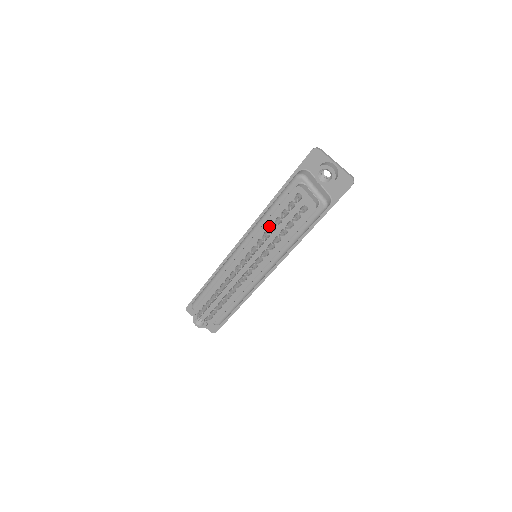
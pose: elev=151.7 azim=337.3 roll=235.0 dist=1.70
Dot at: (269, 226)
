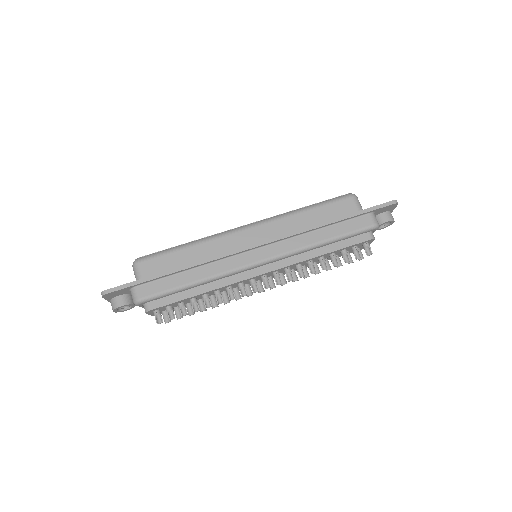
Dot at: (320, 257)
